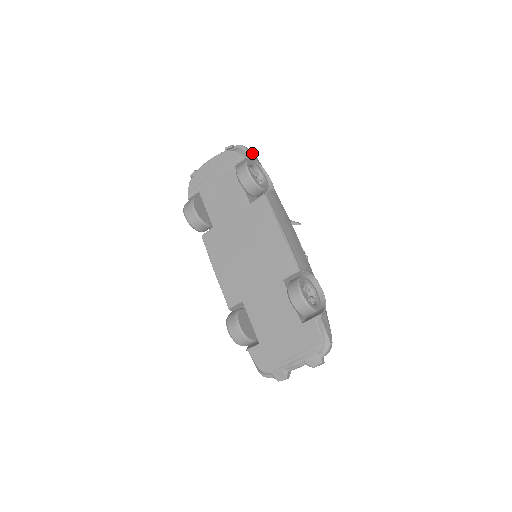
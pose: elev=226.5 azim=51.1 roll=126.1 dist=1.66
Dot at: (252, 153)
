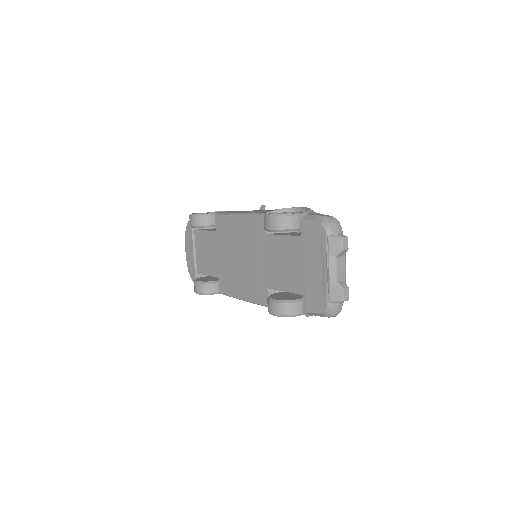
Dot at: occluded
